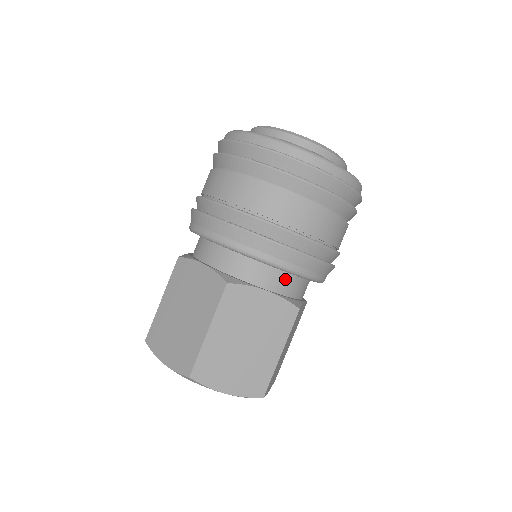
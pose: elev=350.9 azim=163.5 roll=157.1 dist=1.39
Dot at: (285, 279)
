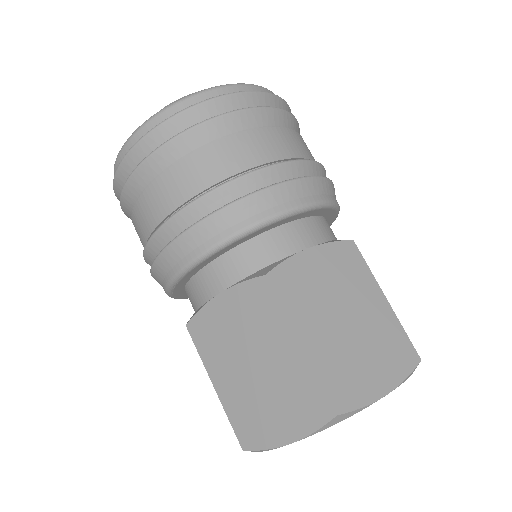
Dot at: (230, 262)
